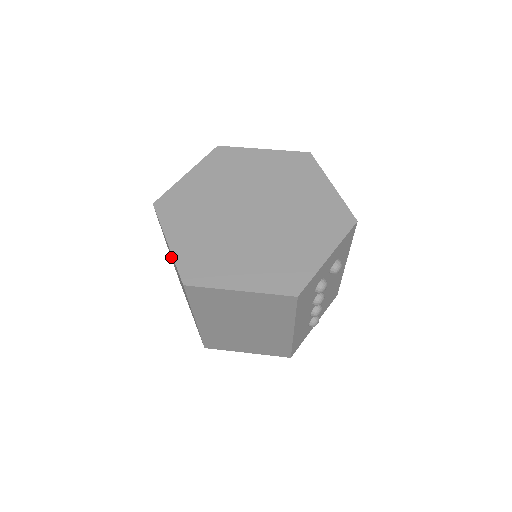
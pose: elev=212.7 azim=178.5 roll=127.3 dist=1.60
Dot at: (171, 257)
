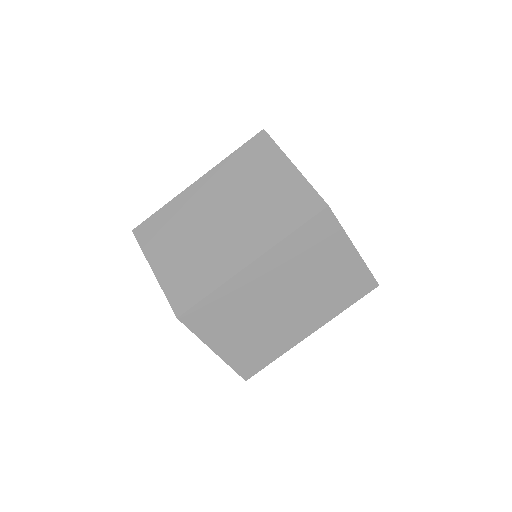
Dot at: (196, 193)
